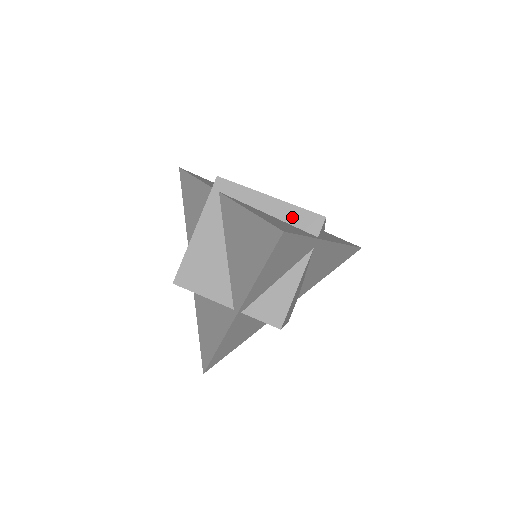
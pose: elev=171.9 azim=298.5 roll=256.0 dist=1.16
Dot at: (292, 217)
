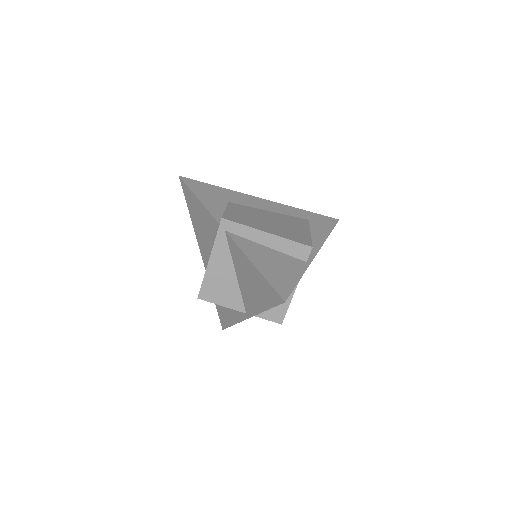
Dot at: (286, 248)
